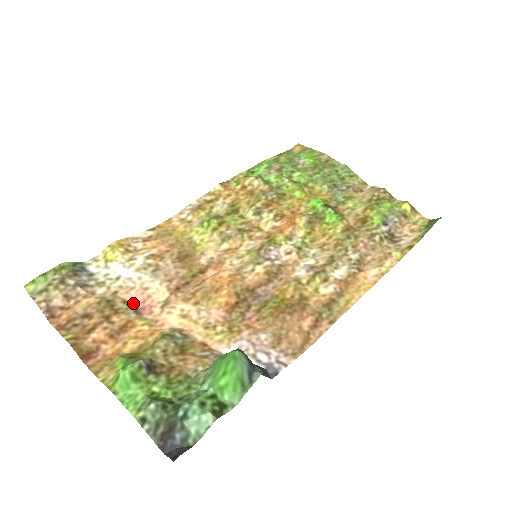
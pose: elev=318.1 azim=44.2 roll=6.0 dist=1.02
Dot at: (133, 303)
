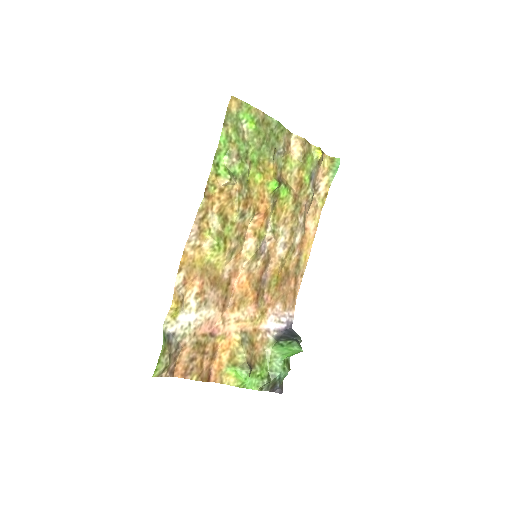
Dot at: (207, 332)
